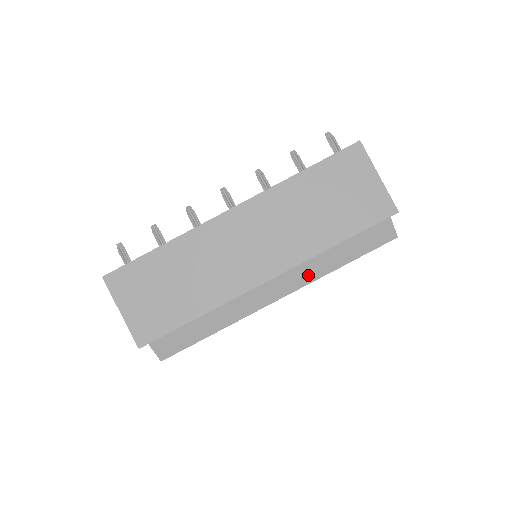
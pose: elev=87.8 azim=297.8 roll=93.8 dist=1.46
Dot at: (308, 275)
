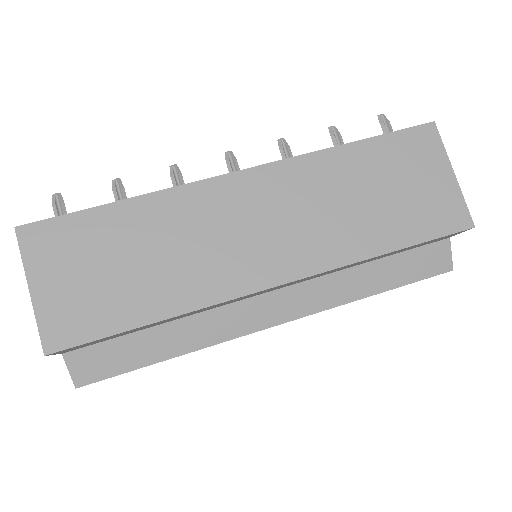
Dot at: (326, 297)
